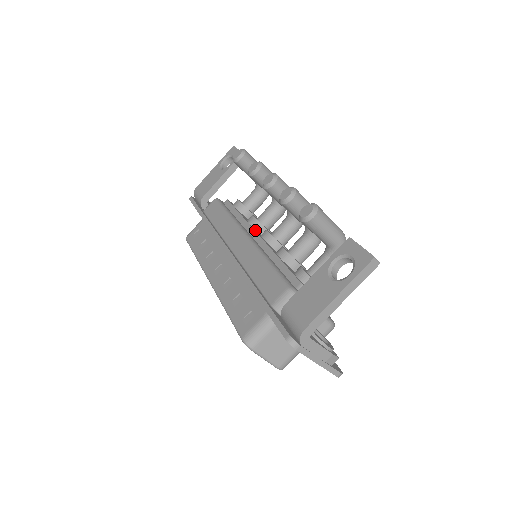
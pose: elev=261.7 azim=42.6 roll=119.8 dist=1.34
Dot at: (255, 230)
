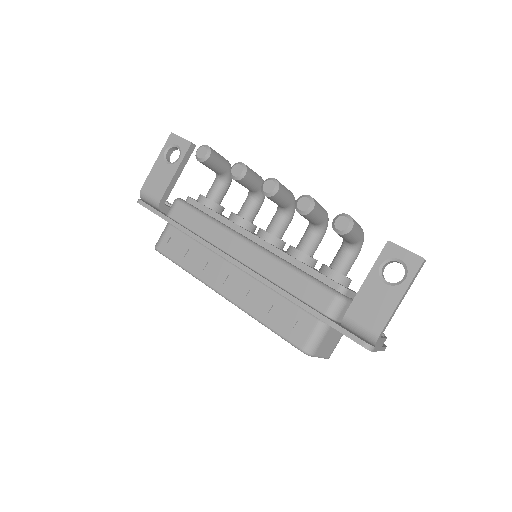
Dot at: (249, 231)
